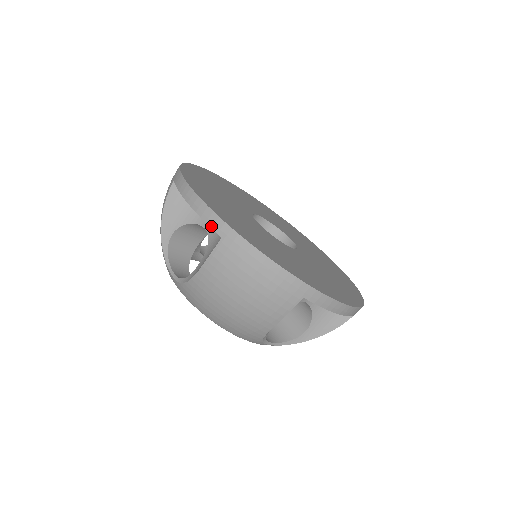
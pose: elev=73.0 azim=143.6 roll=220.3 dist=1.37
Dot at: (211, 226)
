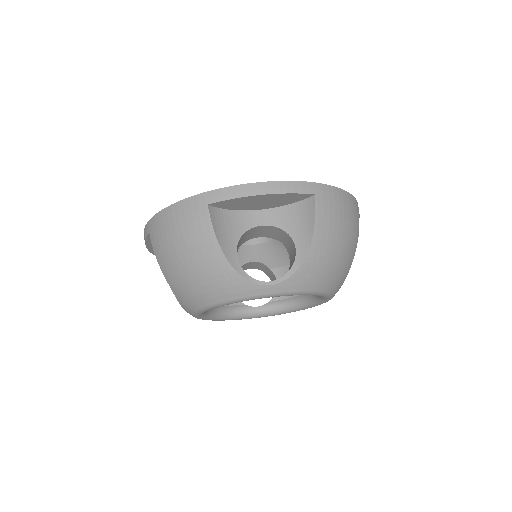
Dot at: (302, 192)
